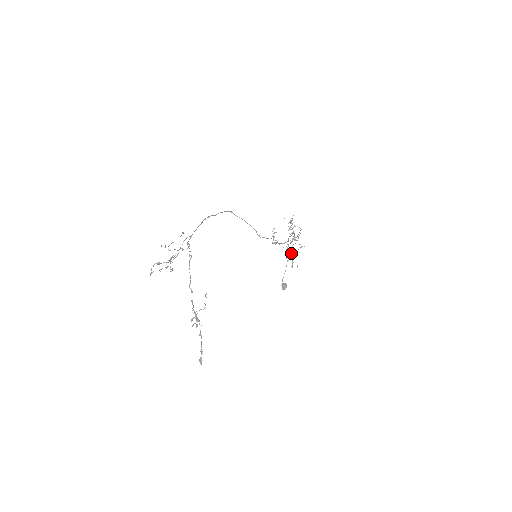
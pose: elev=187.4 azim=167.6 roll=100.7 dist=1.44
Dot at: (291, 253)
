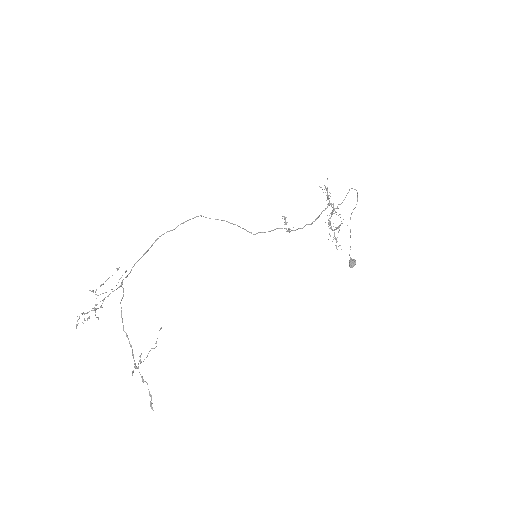
Dot at: (334, 230)
